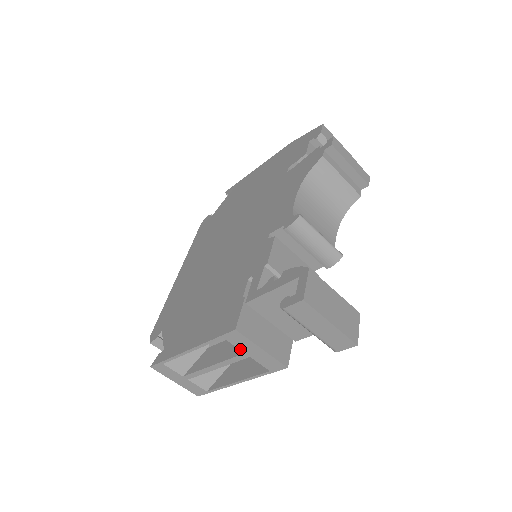
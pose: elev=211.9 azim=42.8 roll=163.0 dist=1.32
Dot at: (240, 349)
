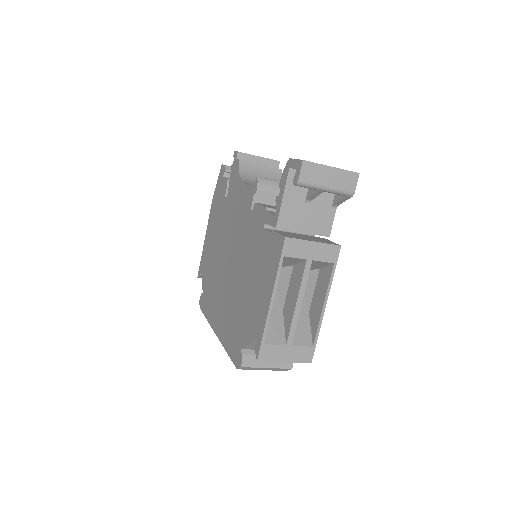
Dot at: (301, 258)
